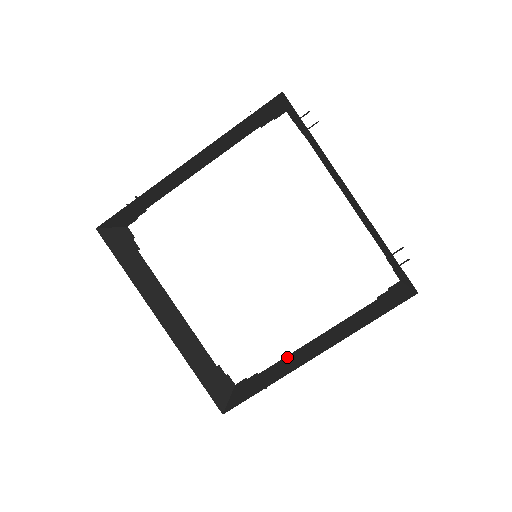
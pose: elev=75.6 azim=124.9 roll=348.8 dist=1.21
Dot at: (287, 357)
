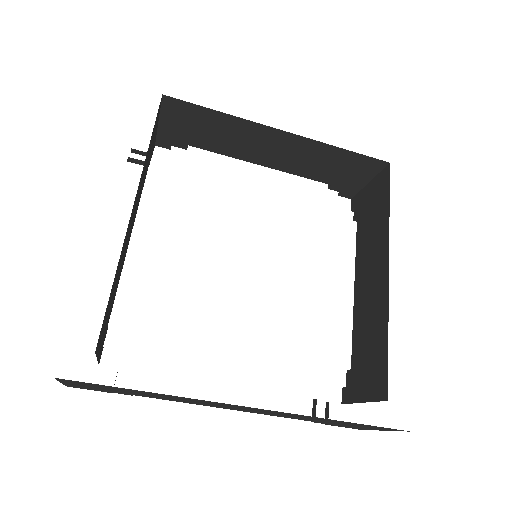
Dot at: occluded
